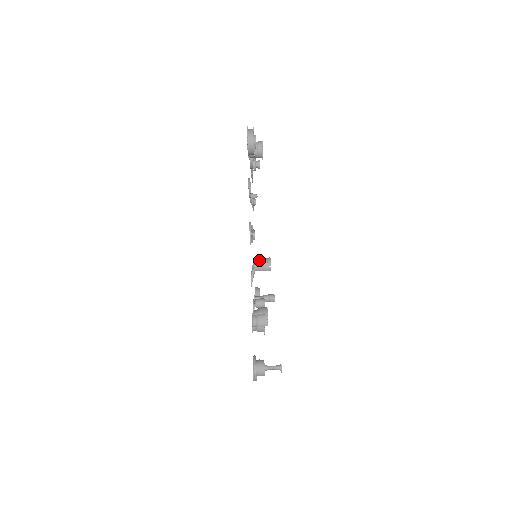
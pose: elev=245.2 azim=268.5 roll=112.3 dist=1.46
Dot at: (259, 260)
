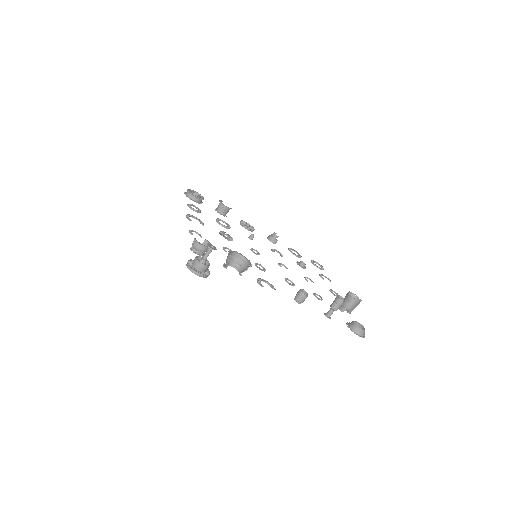
Dot at: occluded
